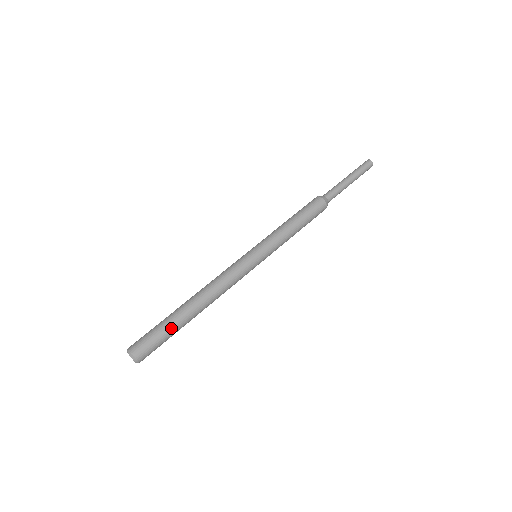
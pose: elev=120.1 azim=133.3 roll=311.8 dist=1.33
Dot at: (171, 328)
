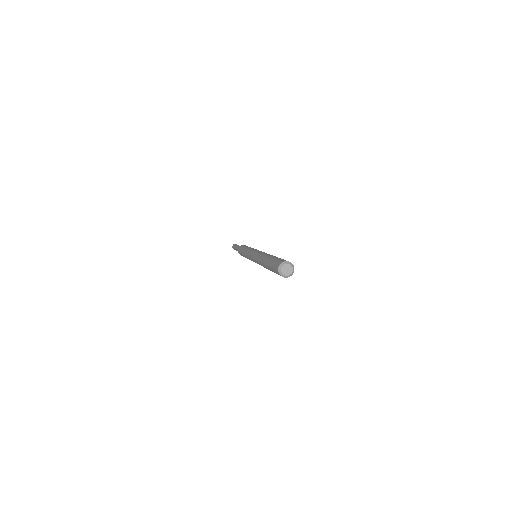
Dot at: occluded
